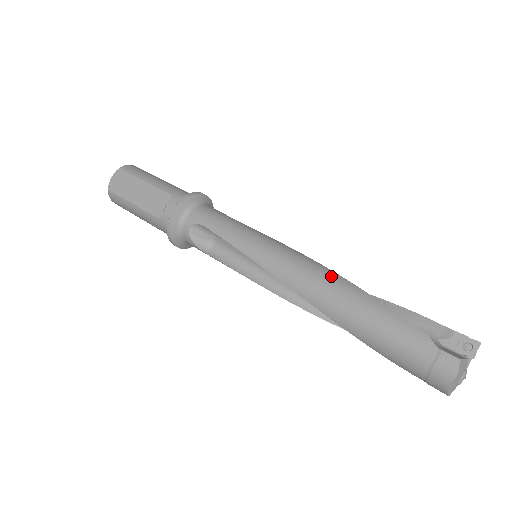
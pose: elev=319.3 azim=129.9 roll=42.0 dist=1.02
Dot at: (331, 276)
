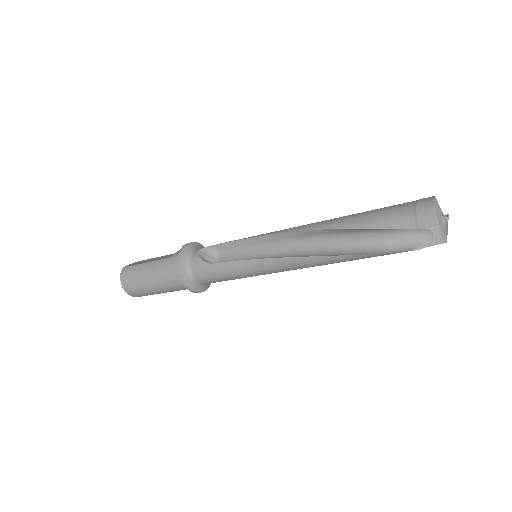
Dot at: occluded
